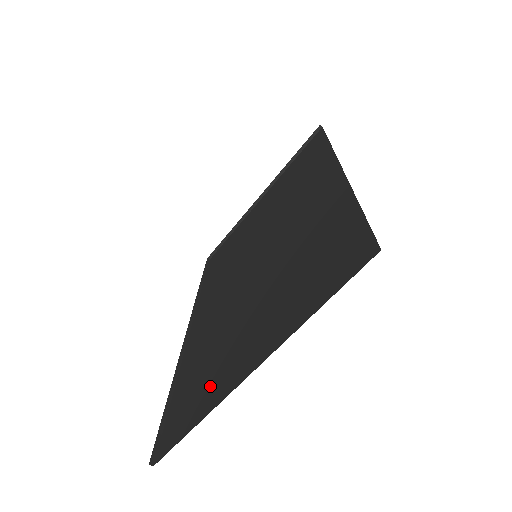
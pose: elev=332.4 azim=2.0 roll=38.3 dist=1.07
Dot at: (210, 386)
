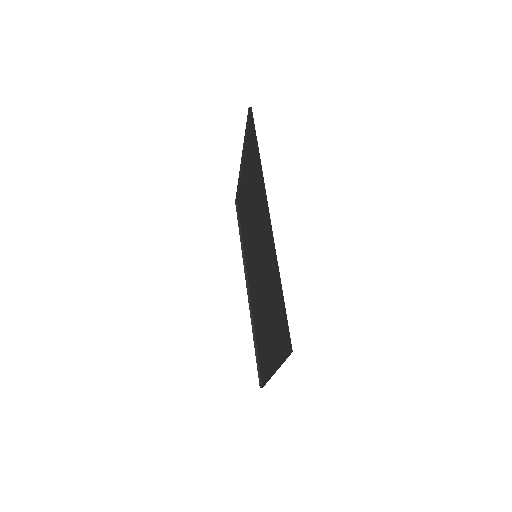
Dot at: (266, 359)
